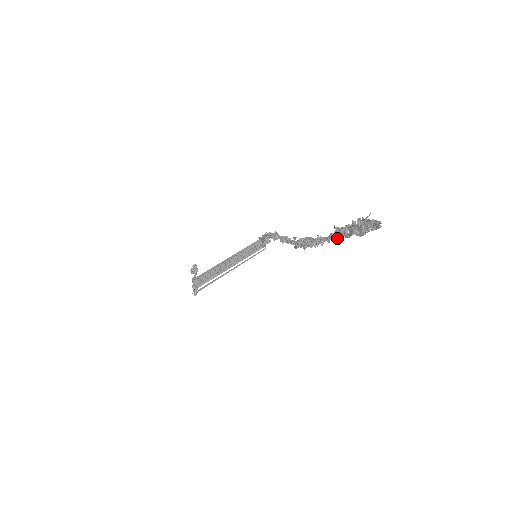
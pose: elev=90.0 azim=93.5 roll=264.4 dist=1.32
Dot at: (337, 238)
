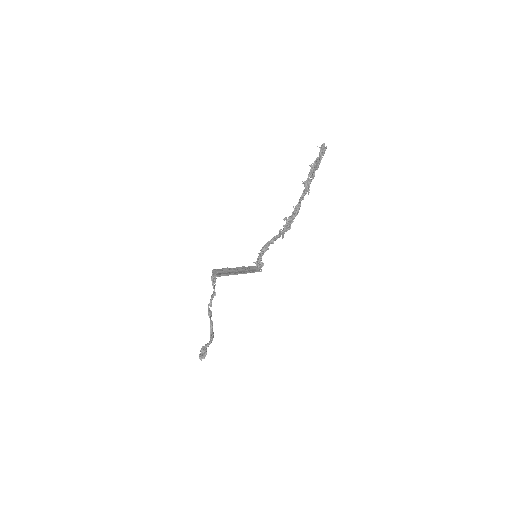
Dot at: (307, 190)
